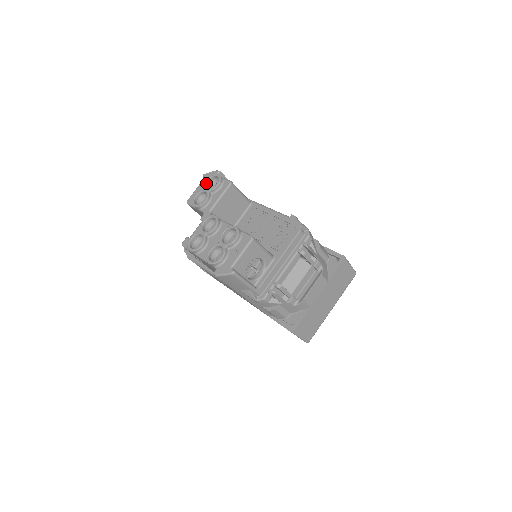
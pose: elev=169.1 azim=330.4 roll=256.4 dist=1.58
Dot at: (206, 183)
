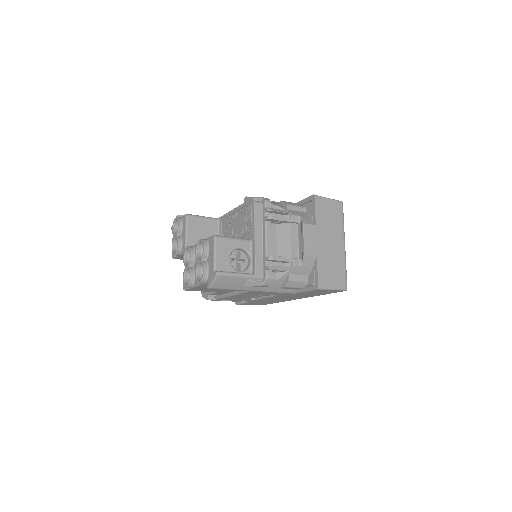
Dot at: (173, 231)
